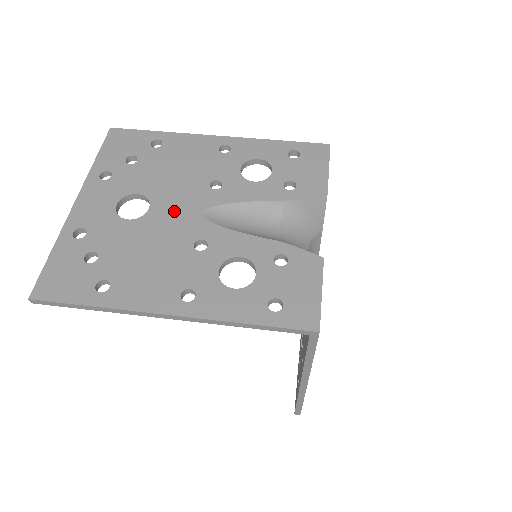
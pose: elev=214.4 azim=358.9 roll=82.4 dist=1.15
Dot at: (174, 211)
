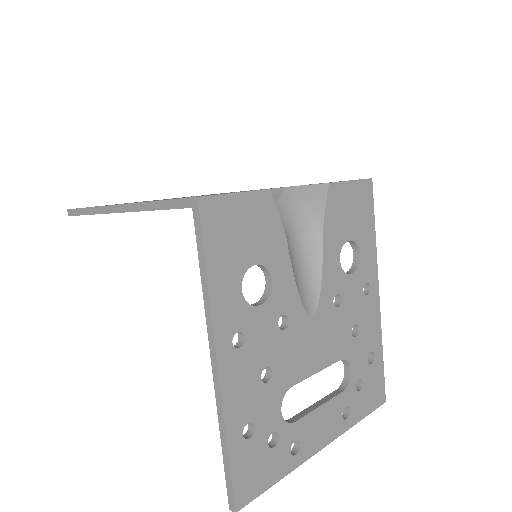
Dot at: occluded
